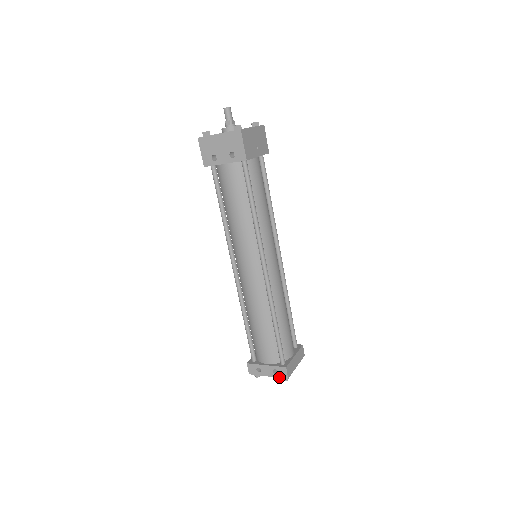
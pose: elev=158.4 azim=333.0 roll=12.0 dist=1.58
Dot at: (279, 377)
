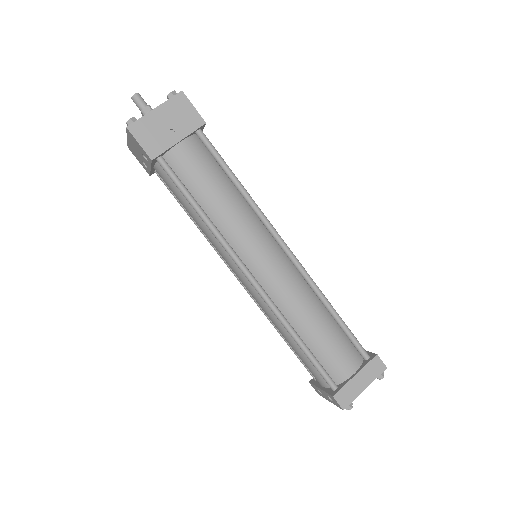
Dot at: occluded
